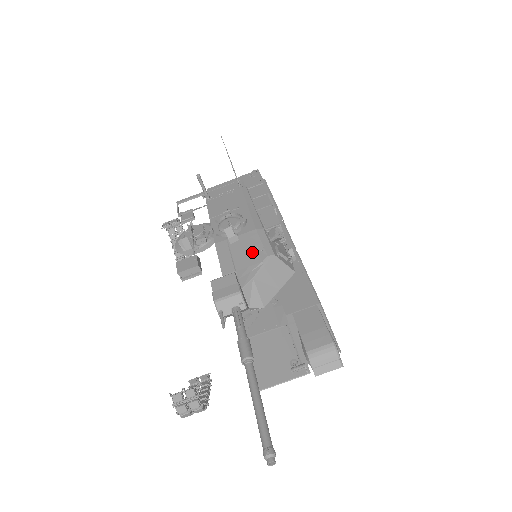
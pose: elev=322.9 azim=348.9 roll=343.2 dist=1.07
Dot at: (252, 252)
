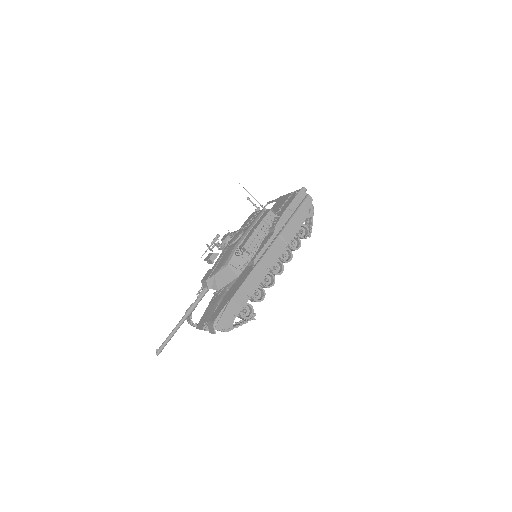
Dot at: (224, 260)
